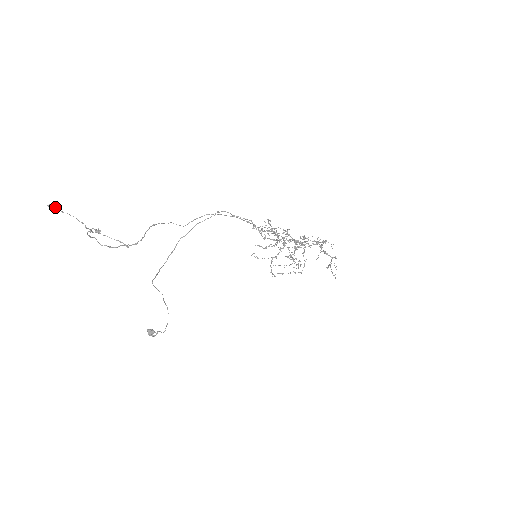
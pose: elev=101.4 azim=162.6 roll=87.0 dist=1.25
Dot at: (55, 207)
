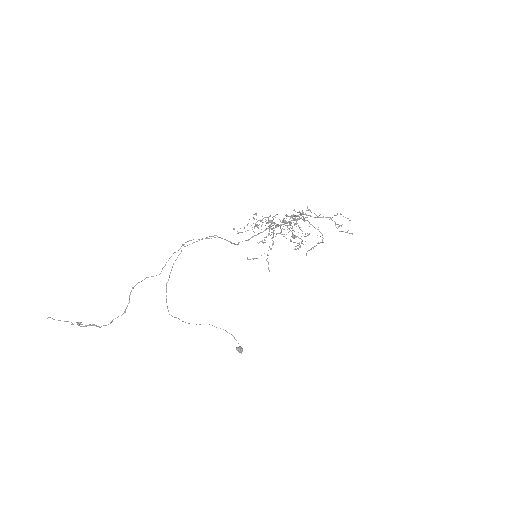
Dot at: occluded
